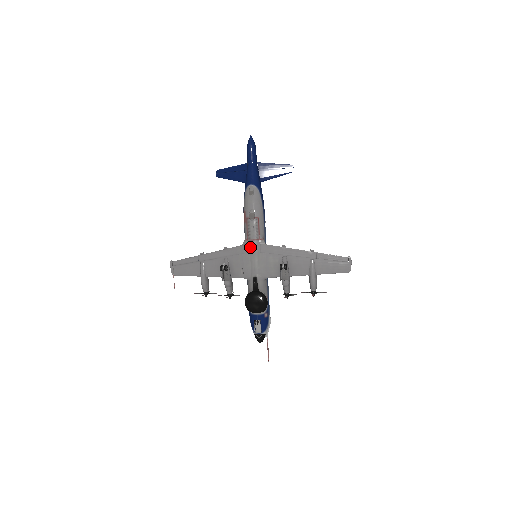
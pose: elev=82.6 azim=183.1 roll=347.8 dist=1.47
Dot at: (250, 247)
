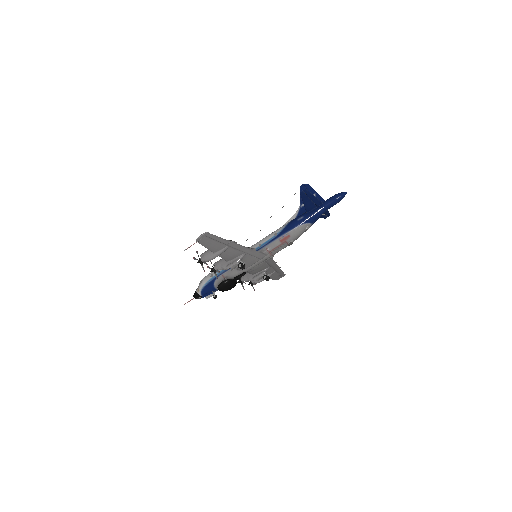
Dot at: (265, 257)
